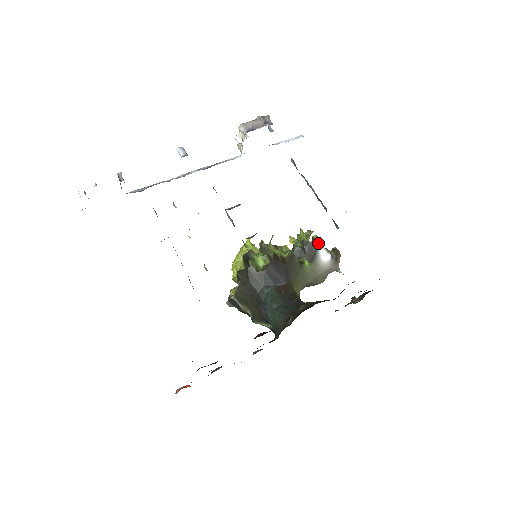
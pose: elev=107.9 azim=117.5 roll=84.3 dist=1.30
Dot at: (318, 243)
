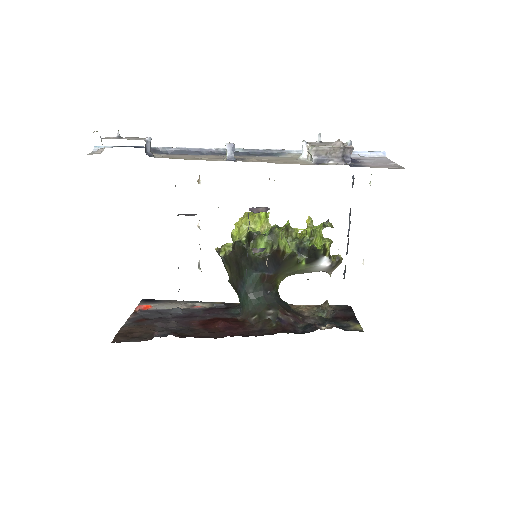
Dot at: (326, 252)
